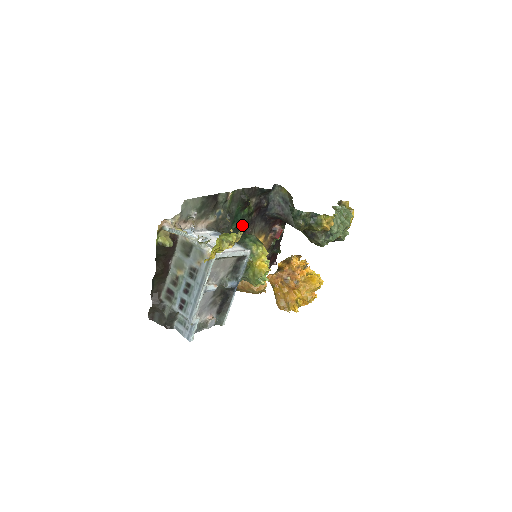
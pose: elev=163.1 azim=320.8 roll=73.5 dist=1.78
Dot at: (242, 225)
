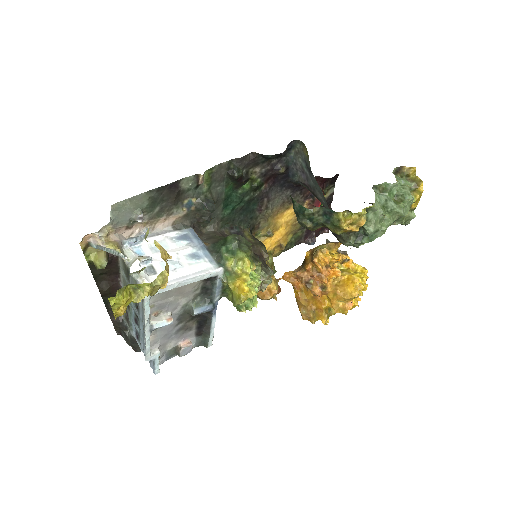
Dot at: (246, 204)
